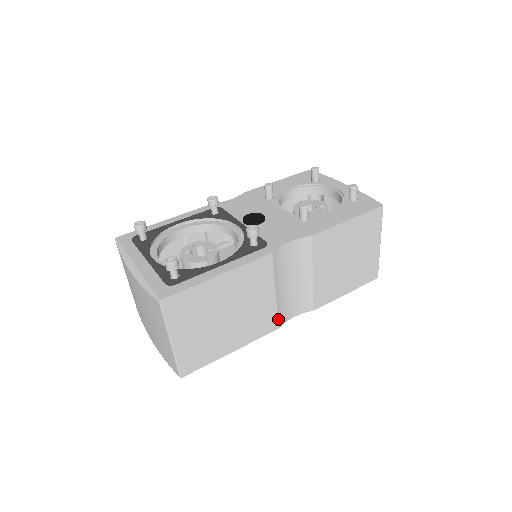
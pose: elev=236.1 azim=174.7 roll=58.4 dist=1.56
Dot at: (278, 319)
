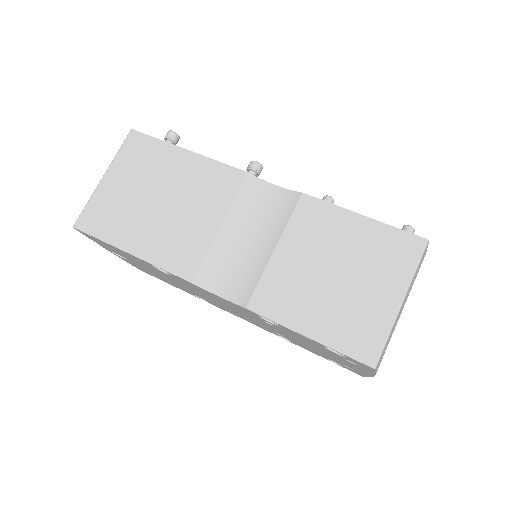
Dot at: (199, 268)
